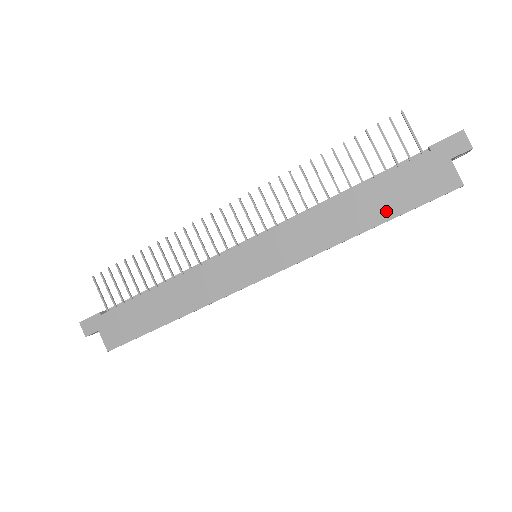
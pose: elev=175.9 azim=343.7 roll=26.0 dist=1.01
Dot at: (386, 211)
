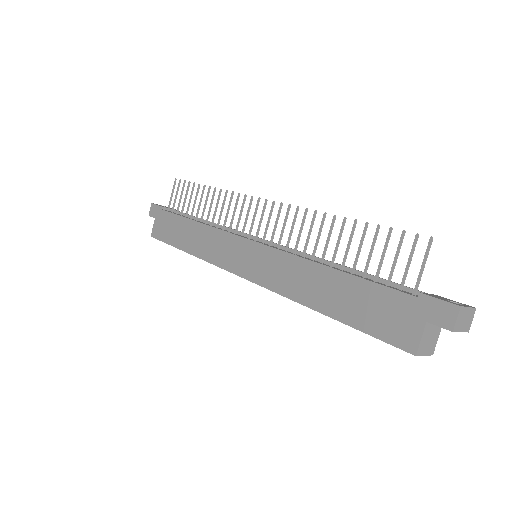
Dot at: (345, 312)
